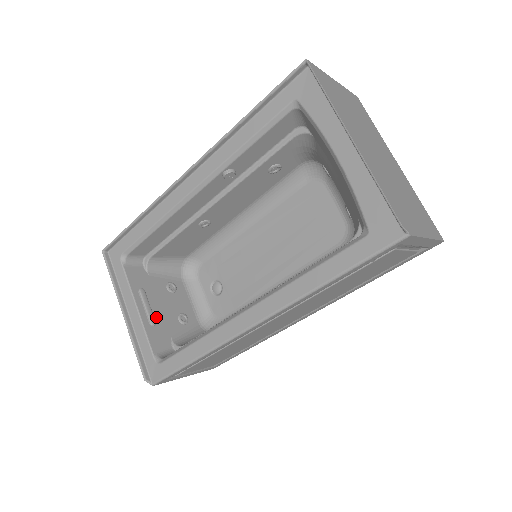
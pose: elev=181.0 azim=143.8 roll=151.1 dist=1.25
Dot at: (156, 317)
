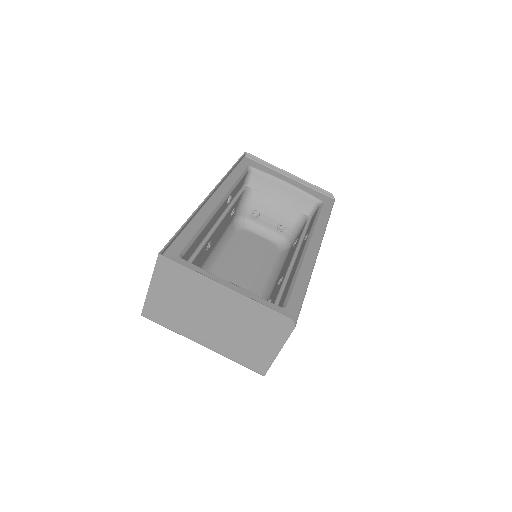
Dot at: occluded
